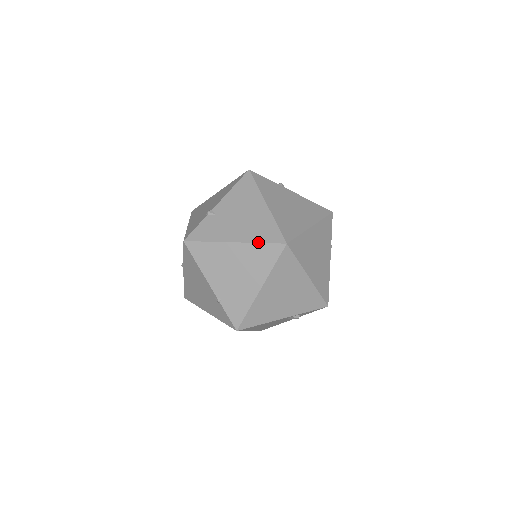
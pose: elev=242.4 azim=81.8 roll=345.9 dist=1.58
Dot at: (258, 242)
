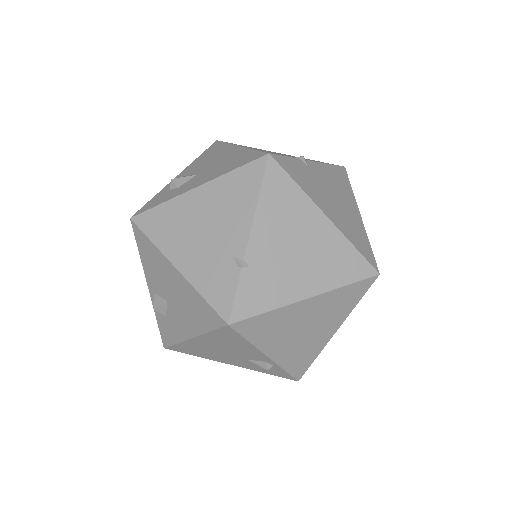
Dot at: (353, 243)
